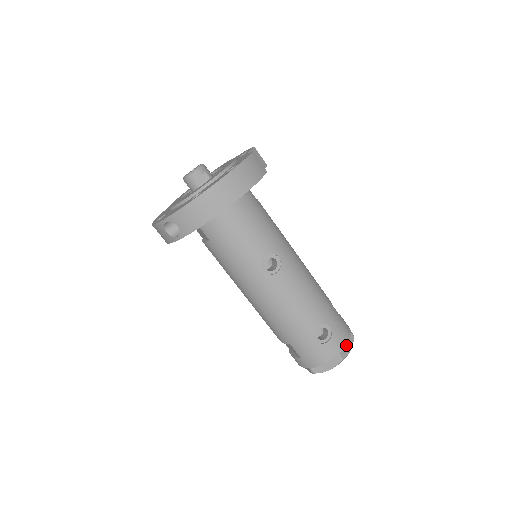
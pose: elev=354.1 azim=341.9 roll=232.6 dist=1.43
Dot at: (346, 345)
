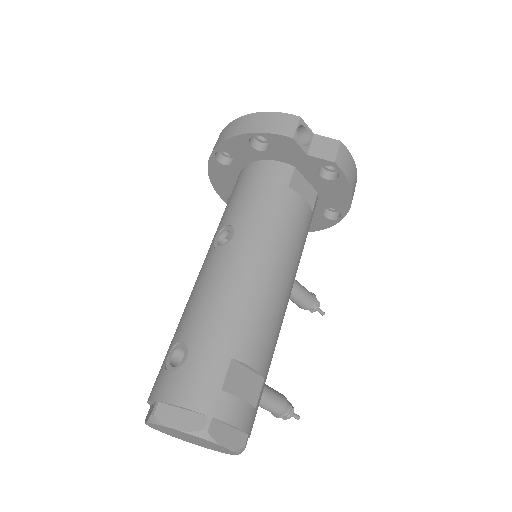
Dot at: (180, 414)
